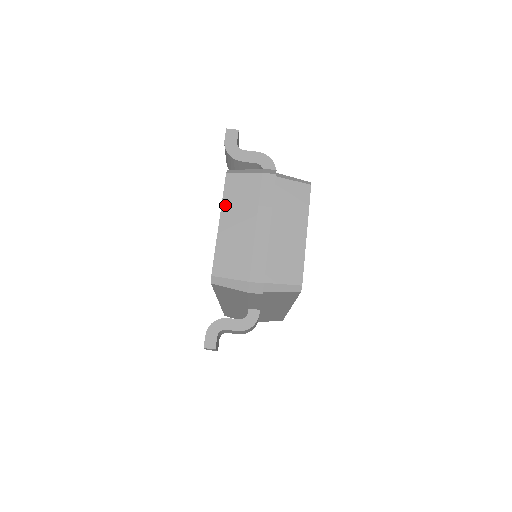
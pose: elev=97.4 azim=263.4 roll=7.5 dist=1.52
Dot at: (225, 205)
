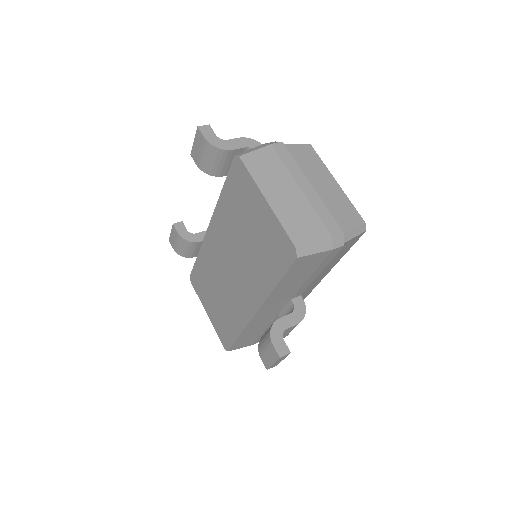
Dot at: (260, 183)
